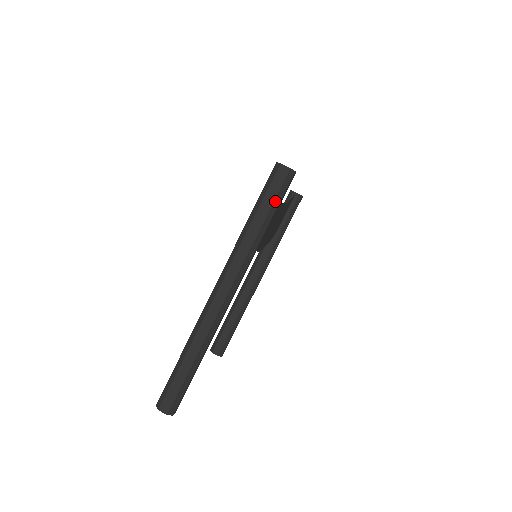
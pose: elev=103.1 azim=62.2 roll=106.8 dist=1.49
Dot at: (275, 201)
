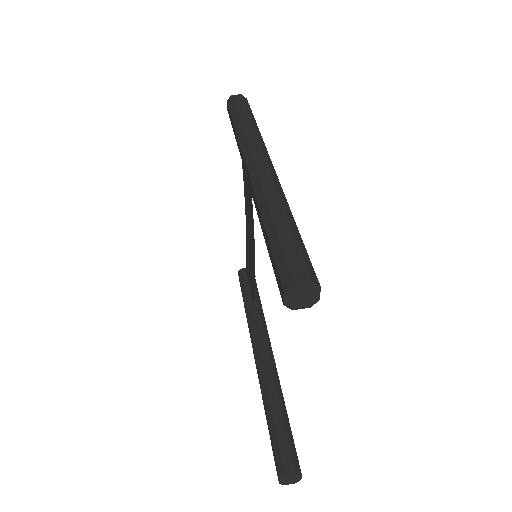
Dot at: (248, 109)
